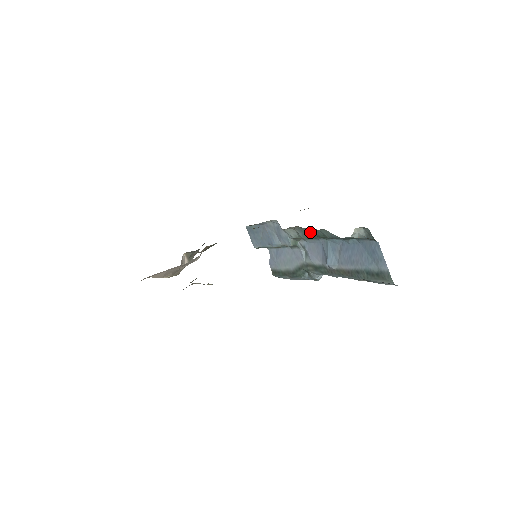
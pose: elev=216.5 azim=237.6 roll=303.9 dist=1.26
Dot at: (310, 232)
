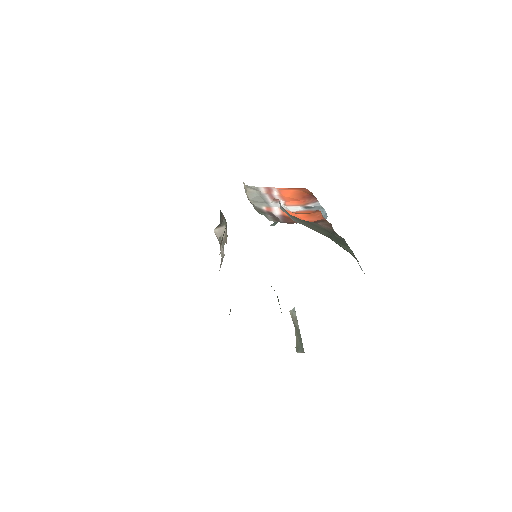
Dot at: occluded
